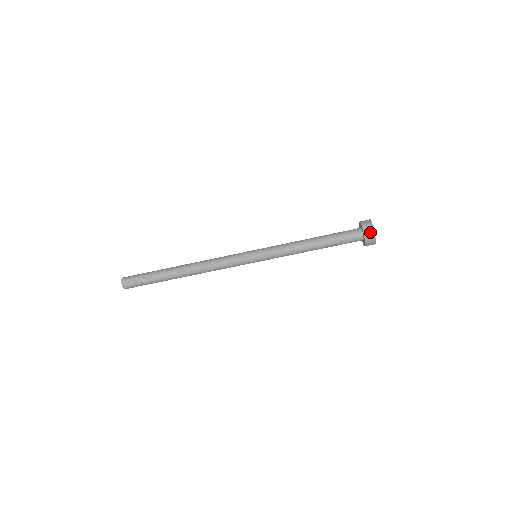
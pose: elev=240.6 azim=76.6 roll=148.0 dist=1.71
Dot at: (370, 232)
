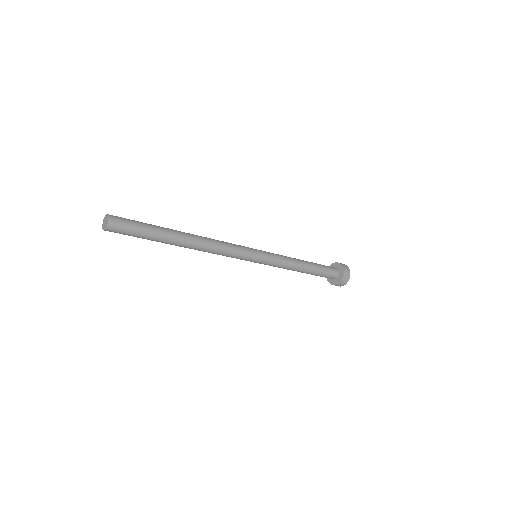
Dot at: (347, 278)
